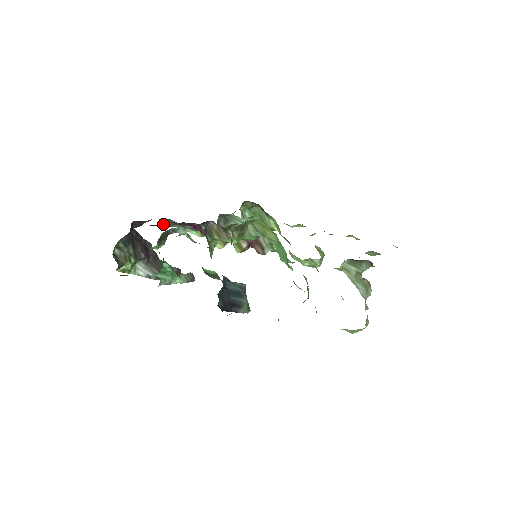
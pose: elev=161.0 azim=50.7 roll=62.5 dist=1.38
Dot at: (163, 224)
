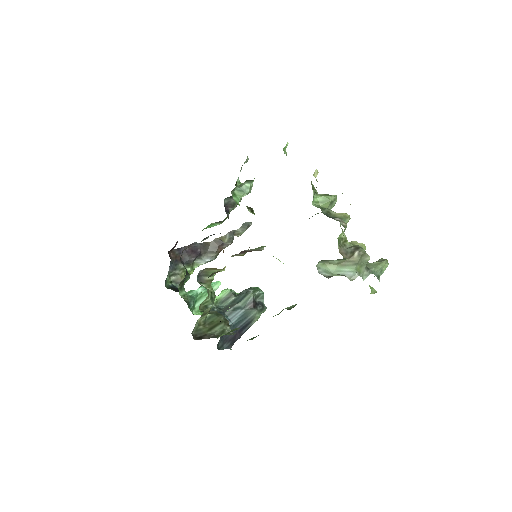
Dot at: occluded
